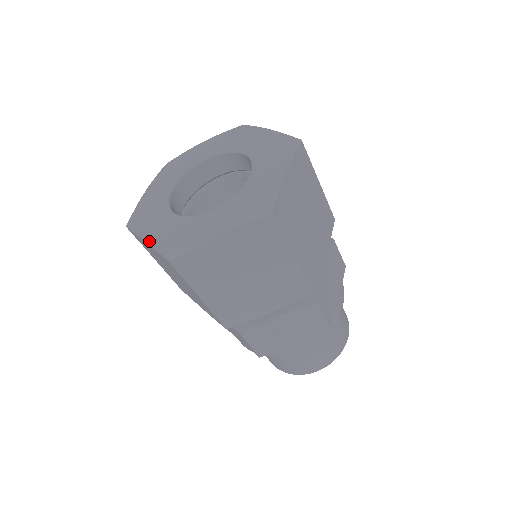
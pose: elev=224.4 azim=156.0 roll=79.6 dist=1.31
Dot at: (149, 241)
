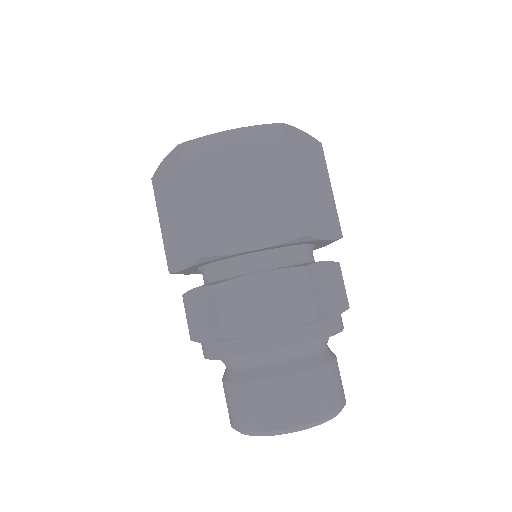
Dot at: (238, 129)
